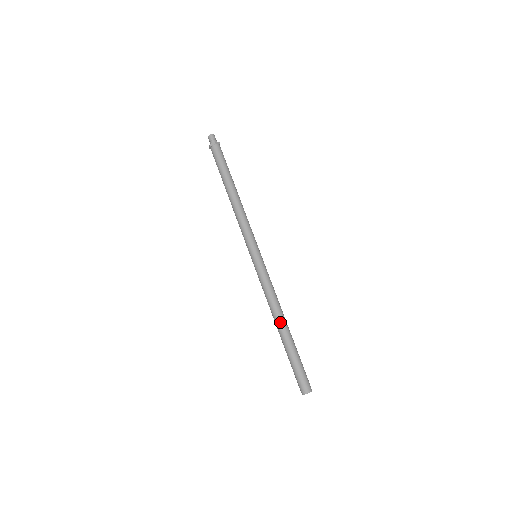
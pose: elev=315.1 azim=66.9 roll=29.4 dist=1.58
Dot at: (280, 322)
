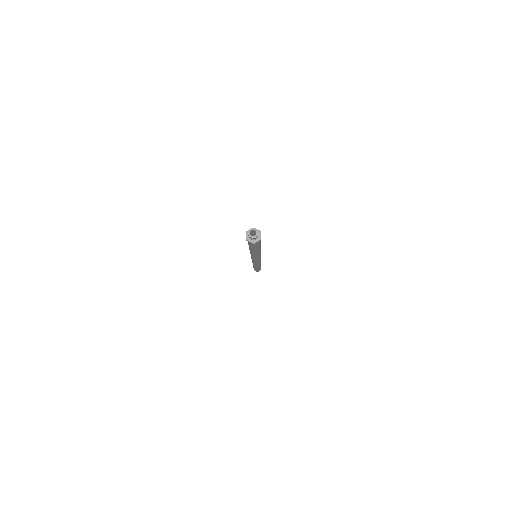
Dot at: occluded
